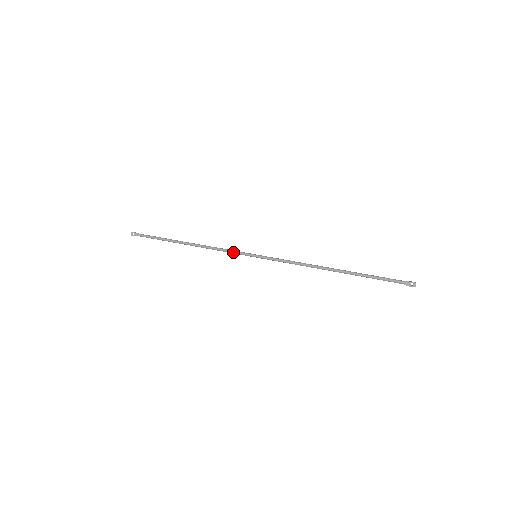
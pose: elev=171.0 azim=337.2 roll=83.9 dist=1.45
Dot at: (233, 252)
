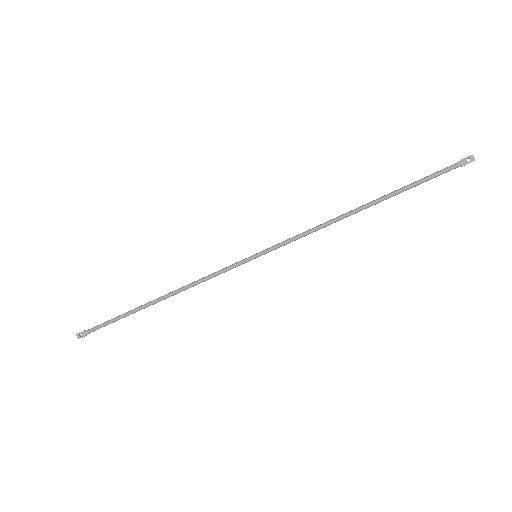
Dot at: (224, 270)
